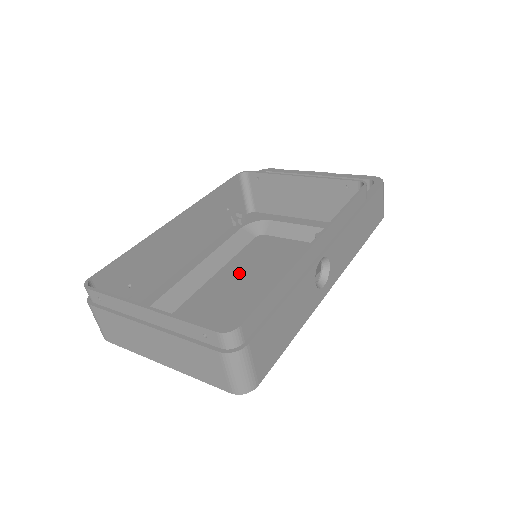
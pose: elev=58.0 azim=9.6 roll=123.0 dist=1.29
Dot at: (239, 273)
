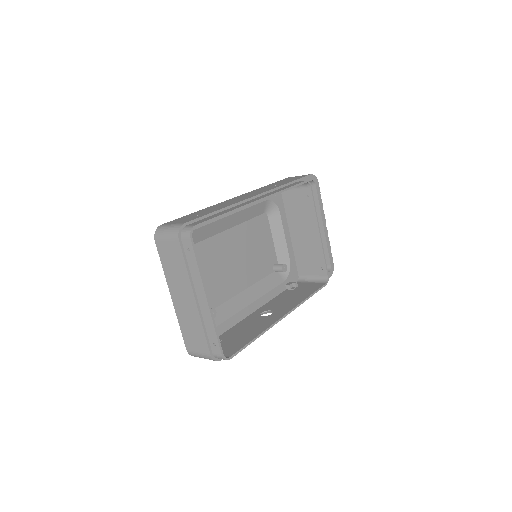
Dot at: (238, 244)
